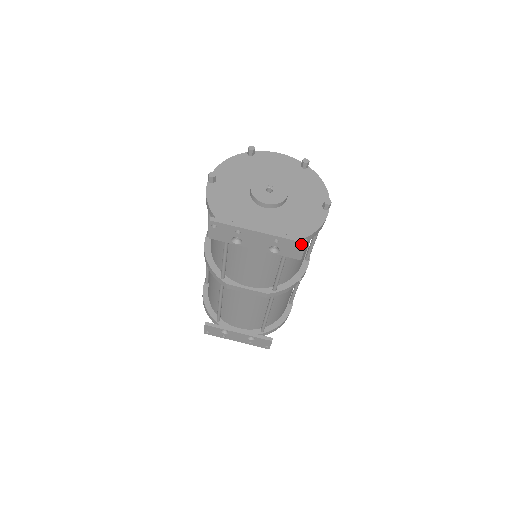
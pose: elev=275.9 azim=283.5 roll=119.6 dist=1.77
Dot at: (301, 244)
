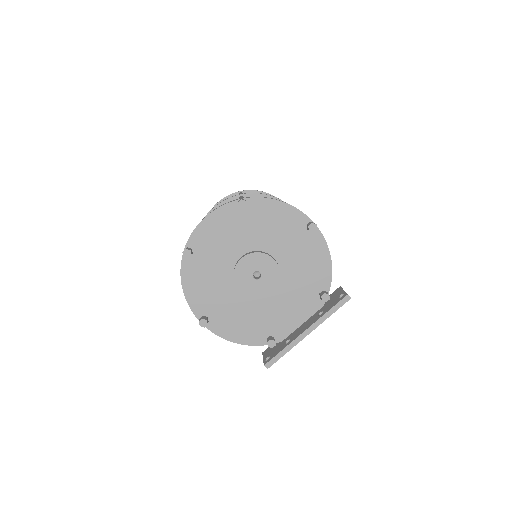
Dot at: (346, 301)
